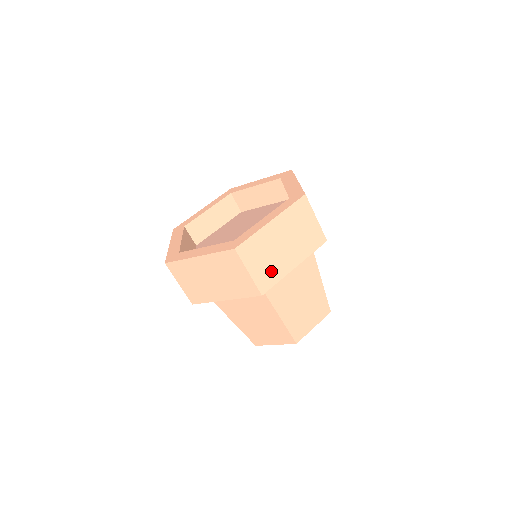
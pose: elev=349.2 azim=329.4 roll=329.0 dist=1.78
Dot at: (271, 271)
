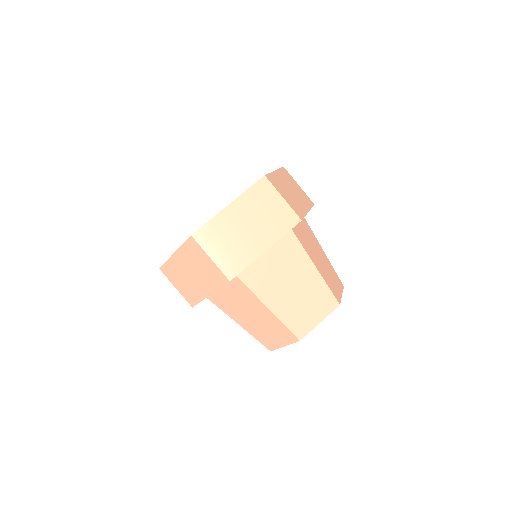
Dot at: (237, 256)
